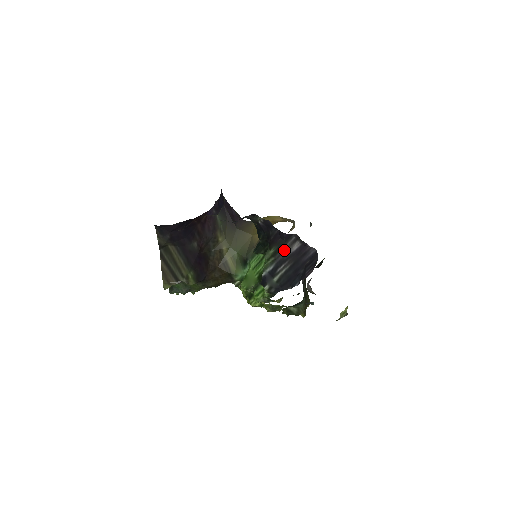
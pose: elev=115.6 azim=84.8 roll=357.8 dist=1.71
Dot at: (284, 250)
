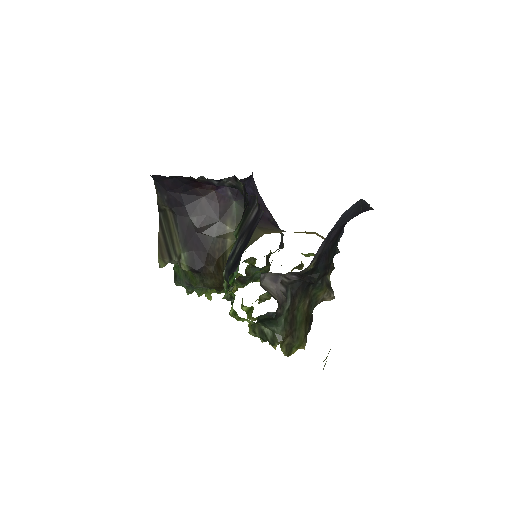
Dot at: (247, 221)
